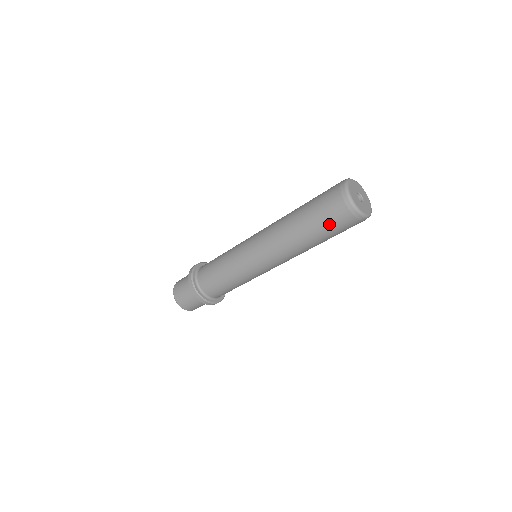
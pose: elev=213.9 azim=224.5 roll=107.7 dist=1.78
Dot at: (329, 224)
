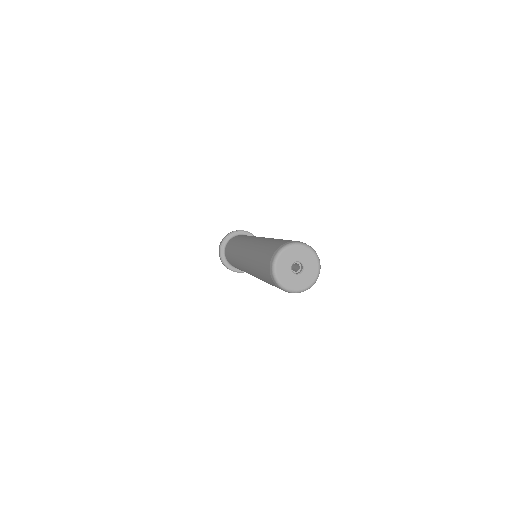
Dot at: occluded
